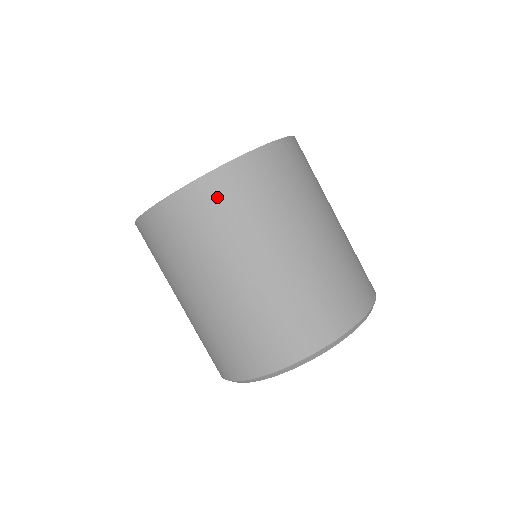
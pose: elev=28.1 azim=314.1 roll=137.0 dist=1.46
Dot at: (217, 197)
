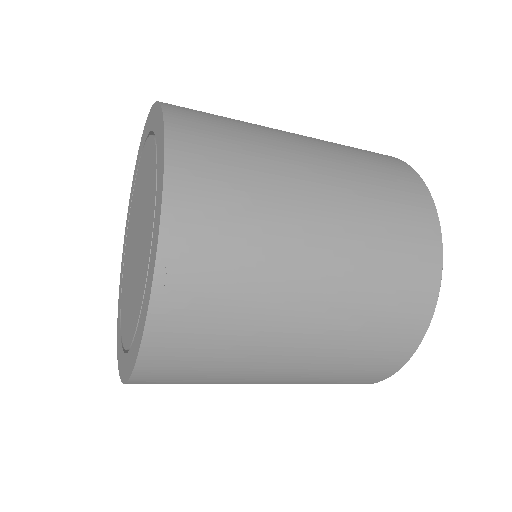
Dot at: (162, 382)
